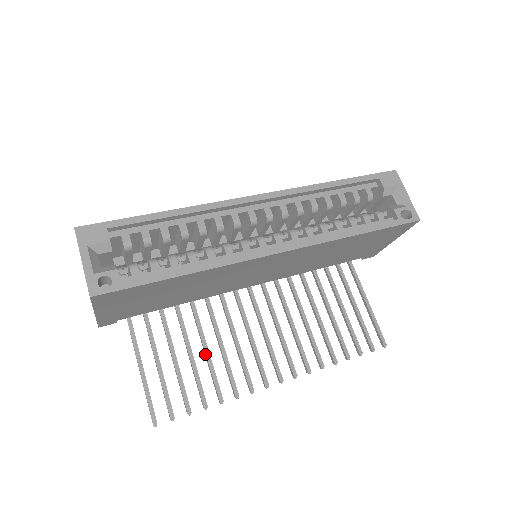
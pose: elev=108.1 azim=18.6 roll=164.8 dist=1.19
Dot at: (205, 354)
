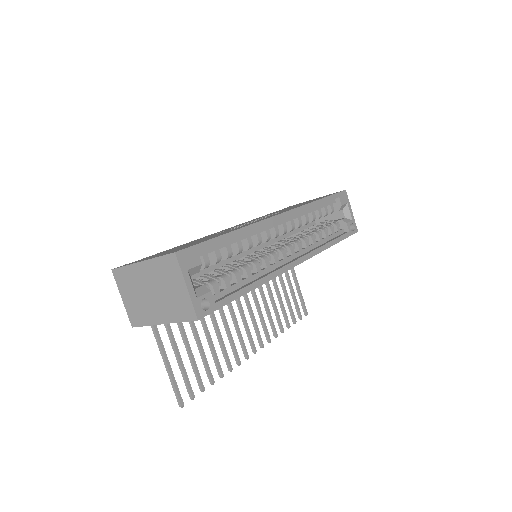
Dot at: (208, 338)
